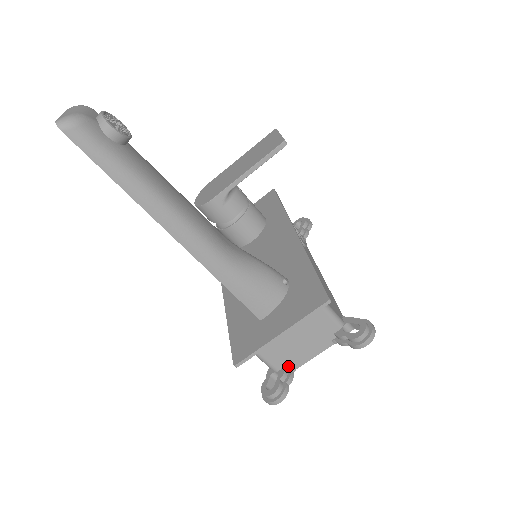
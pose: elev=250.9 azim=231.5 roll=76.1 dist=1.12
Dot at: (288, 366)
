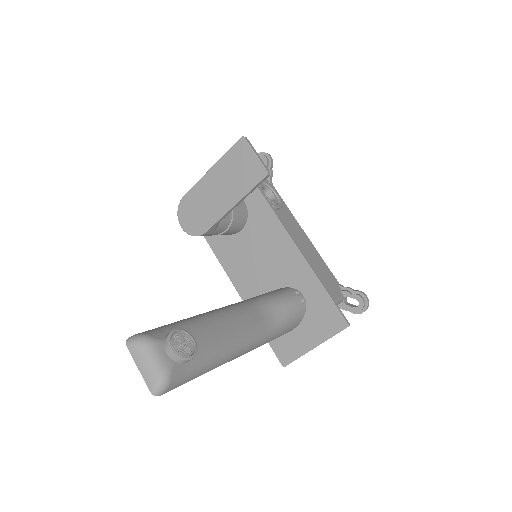
Dot at: occluded
